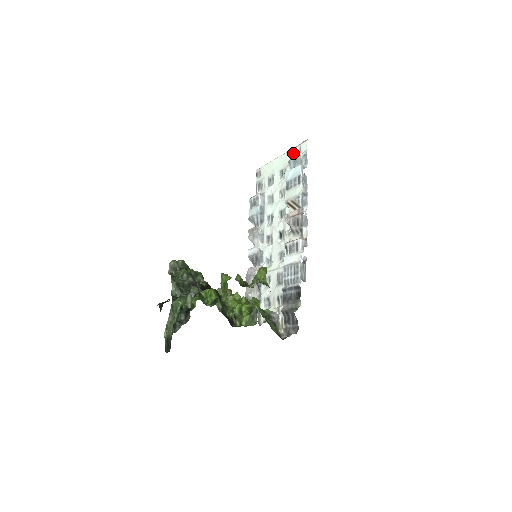
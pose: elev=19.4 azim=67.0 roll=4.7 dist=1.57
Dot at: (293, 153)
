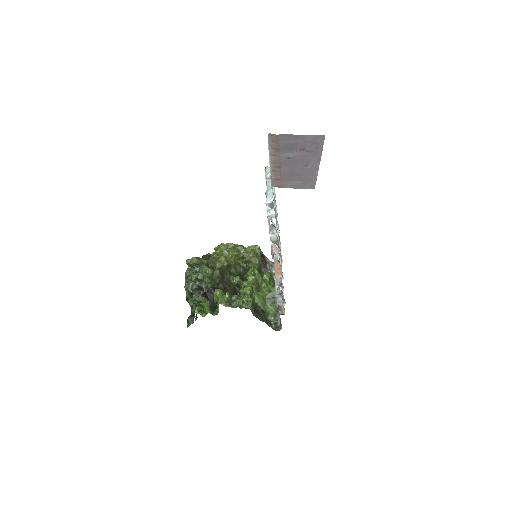
Dot at: occluded
